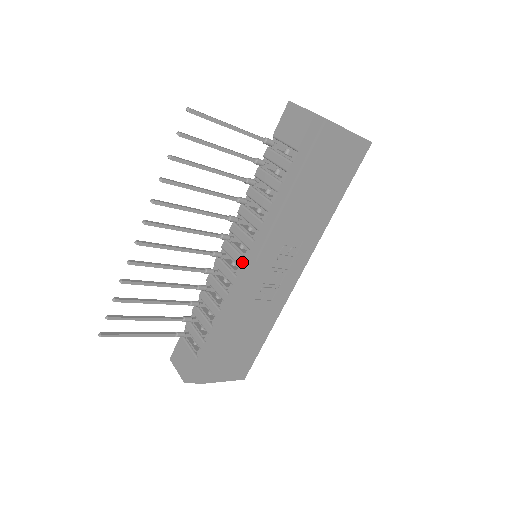
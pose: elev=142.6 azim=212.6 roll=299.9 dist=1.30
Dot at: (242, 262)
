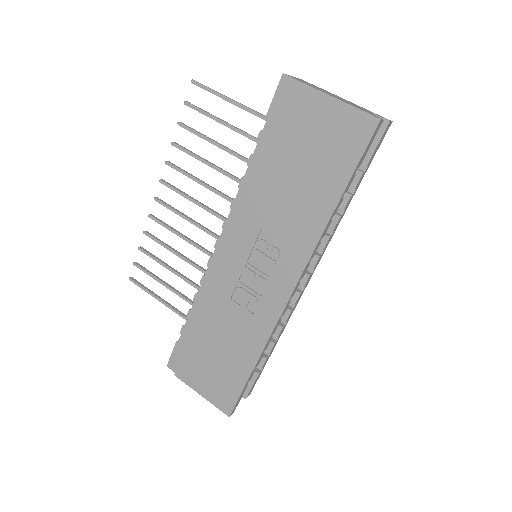
Dot at: (216, 242)
